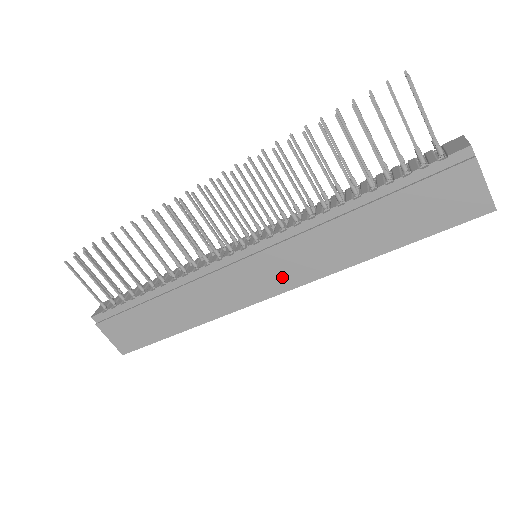
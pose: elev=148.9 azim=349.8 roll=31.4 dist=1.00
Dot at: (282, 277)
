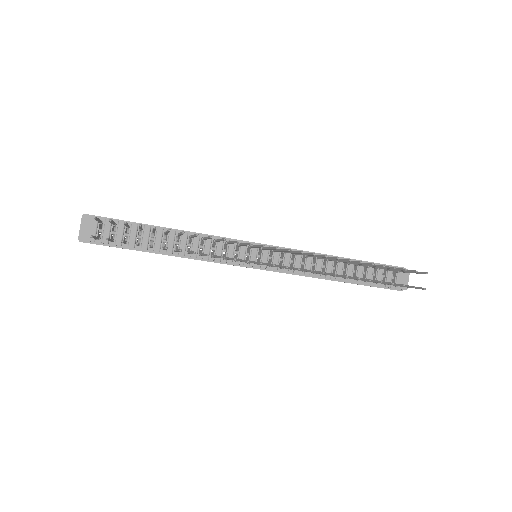
Dot at: occluded
